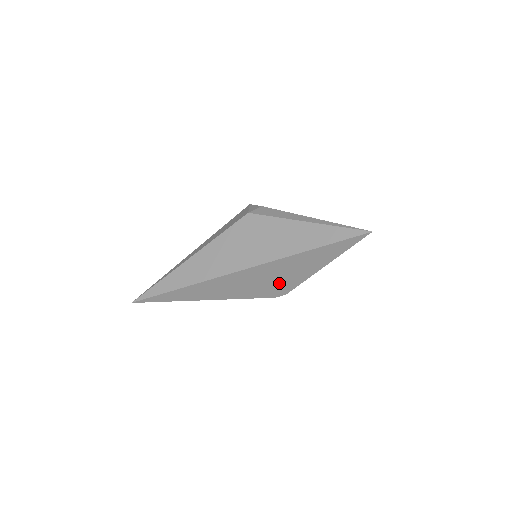
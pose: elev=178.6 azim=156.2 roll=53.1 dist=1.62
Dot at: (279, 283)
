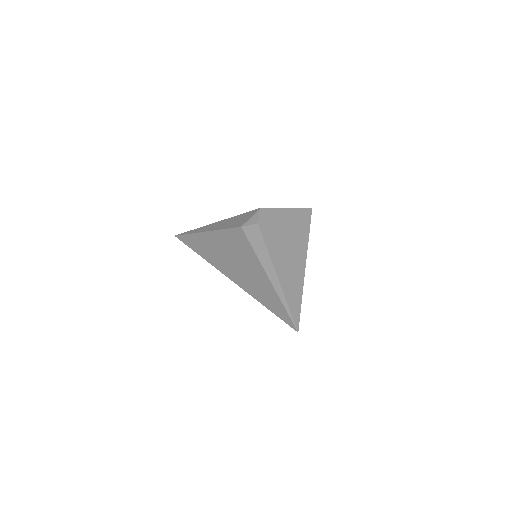
Dot at: occluded
